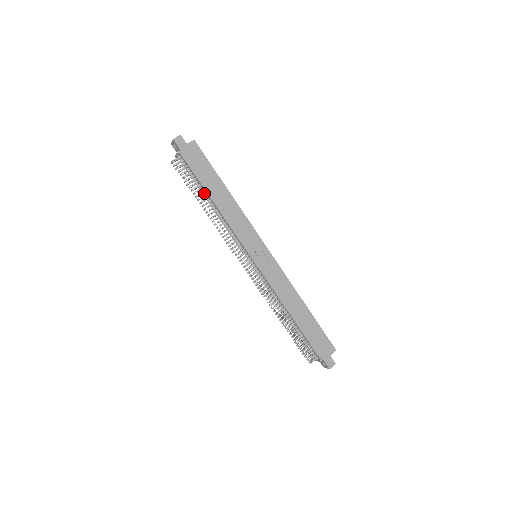
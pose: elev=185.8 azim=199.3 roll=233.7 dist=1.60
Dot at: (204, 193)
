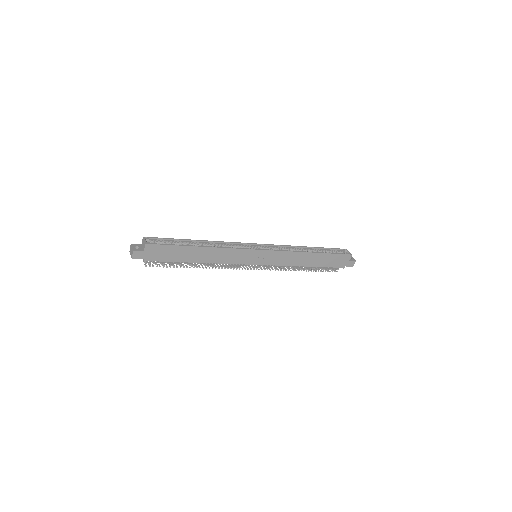
Dot at: occluded
